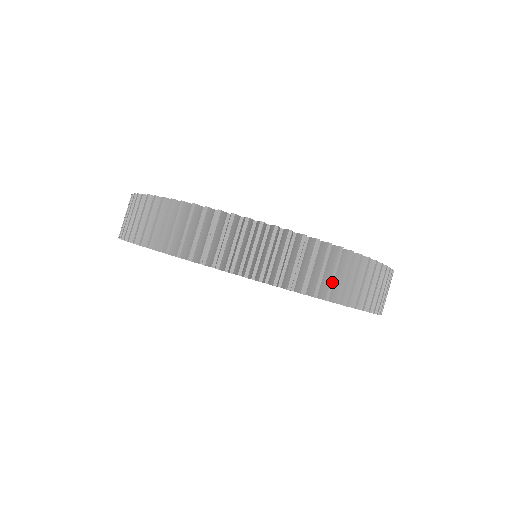
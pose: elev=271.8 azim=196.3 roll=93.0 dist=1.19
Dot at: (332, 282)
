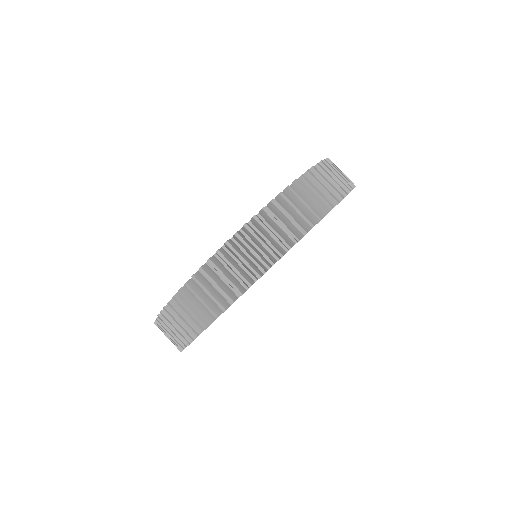
Dot at: (267, 248)
